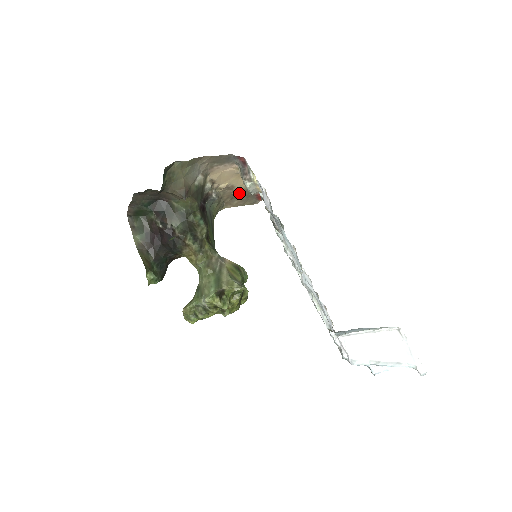
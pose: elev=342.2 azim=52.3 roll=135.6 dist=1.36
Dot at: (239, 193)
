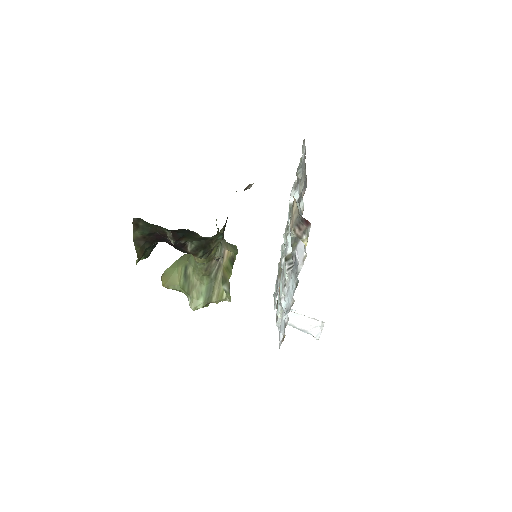
Dot at: occluded
